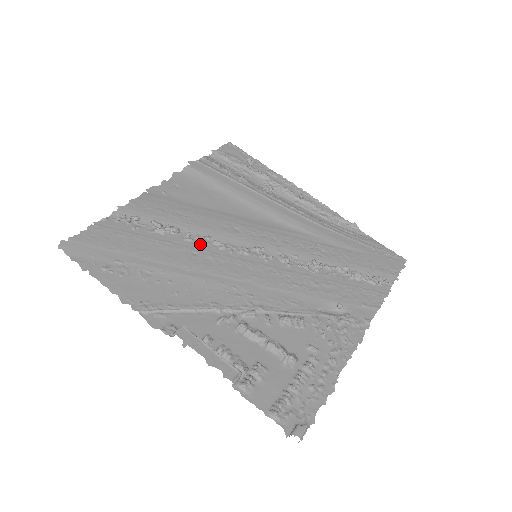
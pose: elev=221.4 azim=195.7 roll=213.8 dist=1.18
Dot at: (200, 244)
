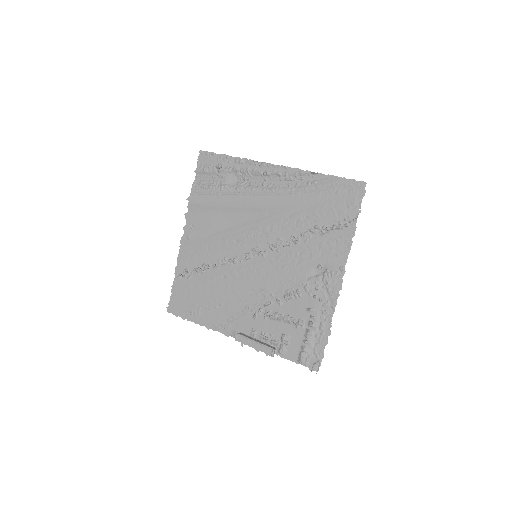
Dot at: (223, 267)
